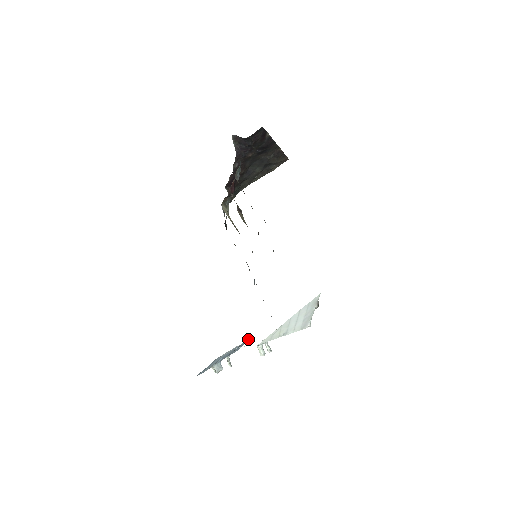
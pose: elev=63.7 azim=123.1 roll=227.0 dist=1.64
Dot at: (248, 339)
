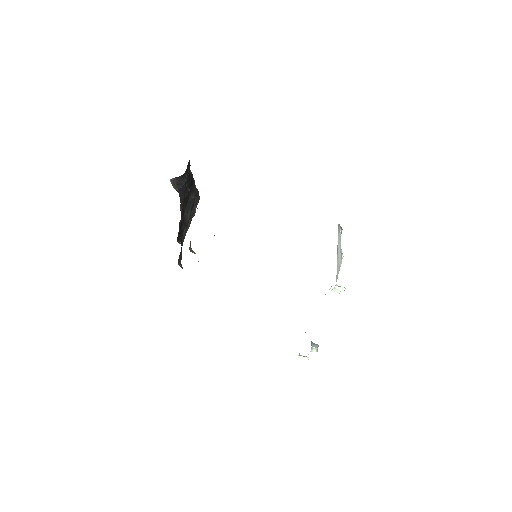
Dot at: occluded
